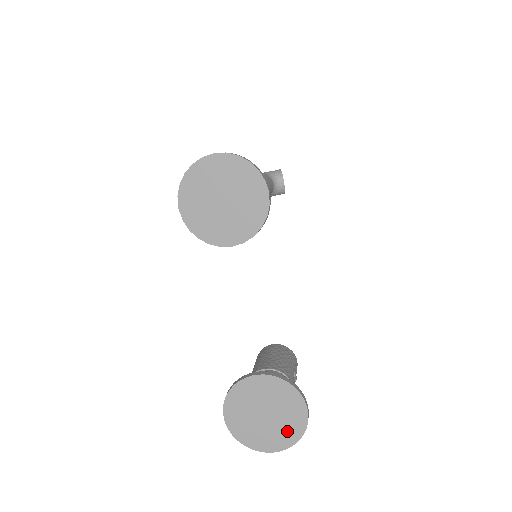
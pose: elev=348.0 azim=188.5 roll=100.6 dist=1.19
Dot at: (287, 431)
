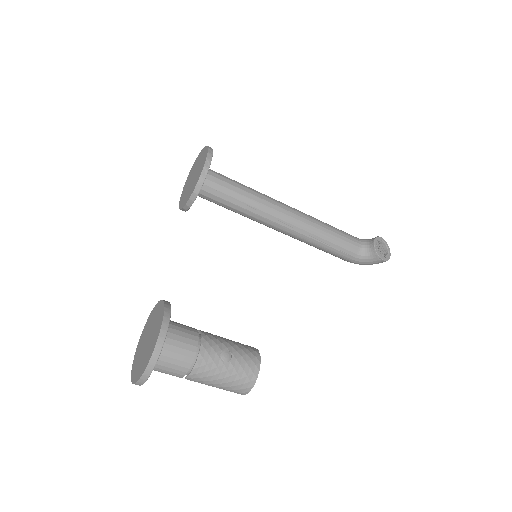
Dot at: (147, 356)
